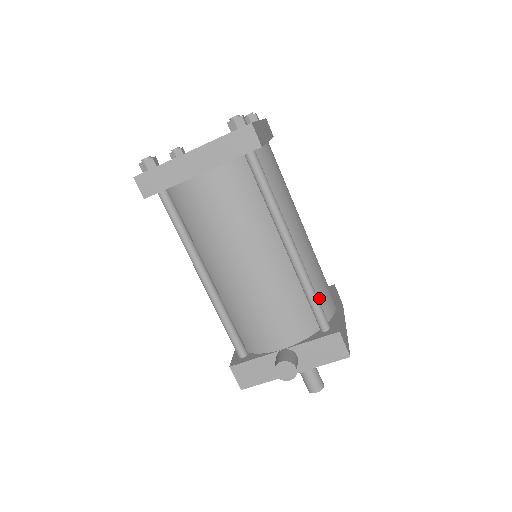
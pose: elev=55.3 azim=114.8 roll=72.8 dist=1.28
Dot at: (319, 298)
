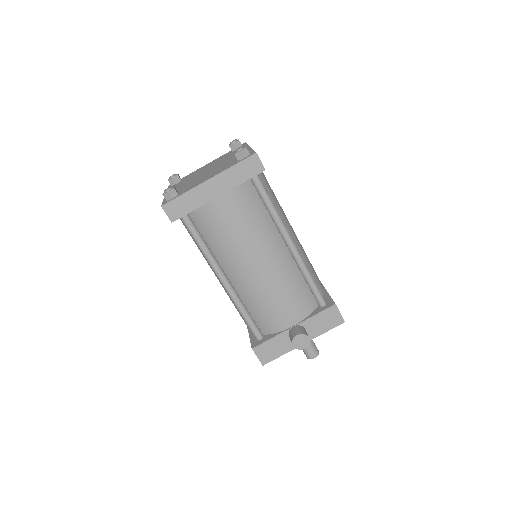
Dot at: occluded
